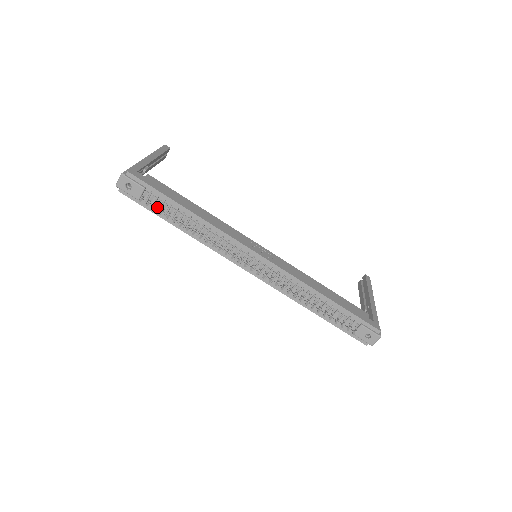
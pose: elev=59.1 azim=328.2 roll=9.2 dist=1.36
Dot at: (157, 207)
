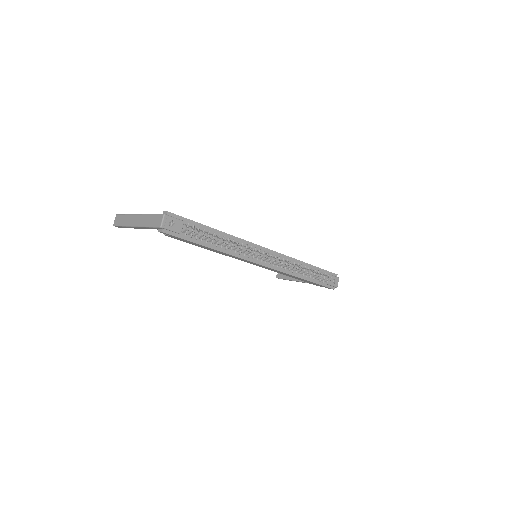
Dot at: (194, 236)
